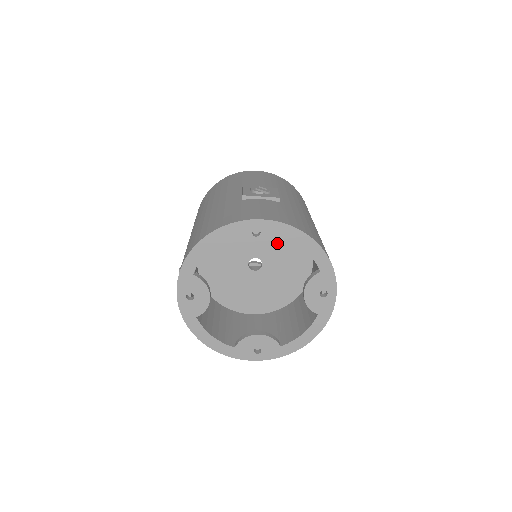
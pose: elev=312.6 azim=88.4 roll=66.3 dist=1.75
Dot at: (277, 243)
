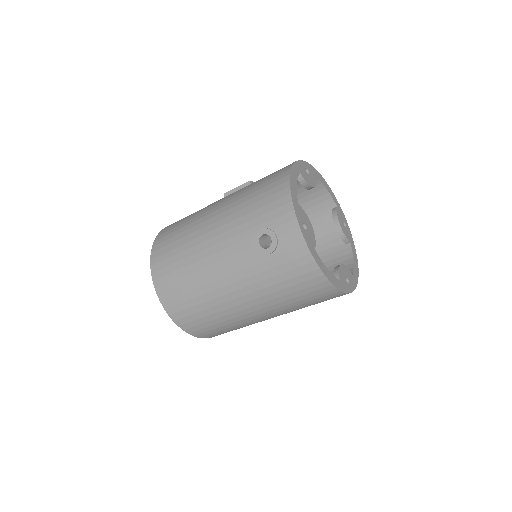
Dot at: occluded
